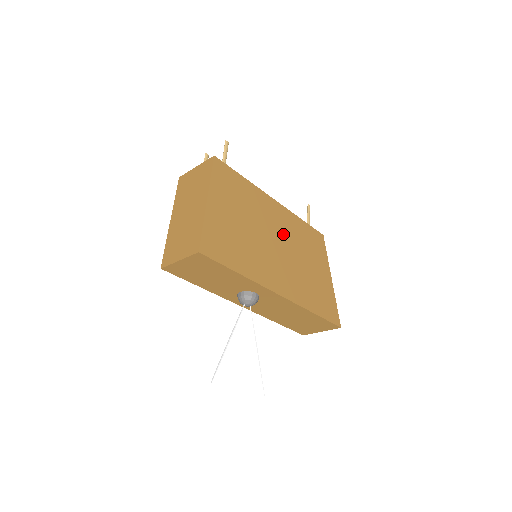
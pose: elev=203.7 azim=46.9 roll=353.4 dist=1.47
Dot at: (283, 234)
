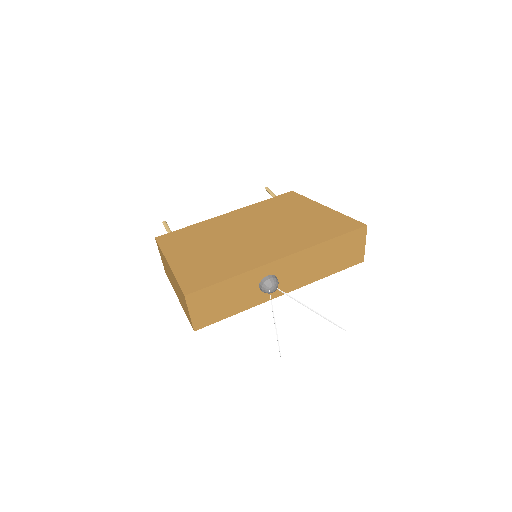
Dot at: (252, 224)
